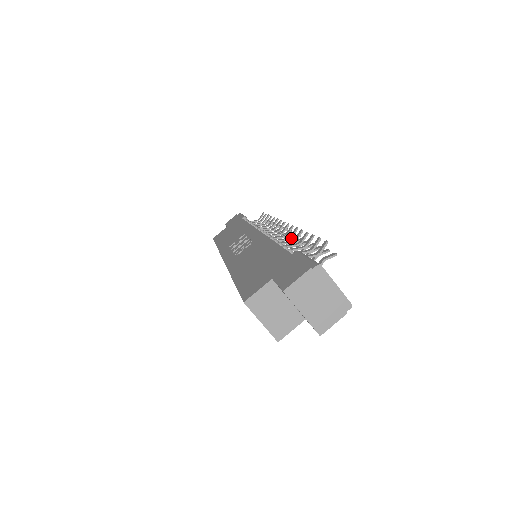
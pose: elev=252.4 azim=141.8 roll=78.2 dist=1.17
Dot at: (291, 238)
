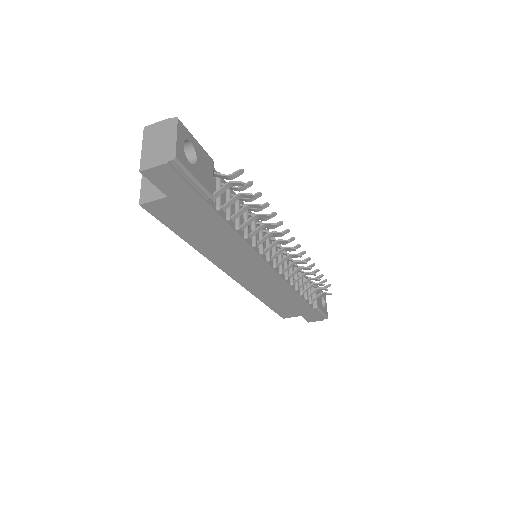
Dot at: occluded
